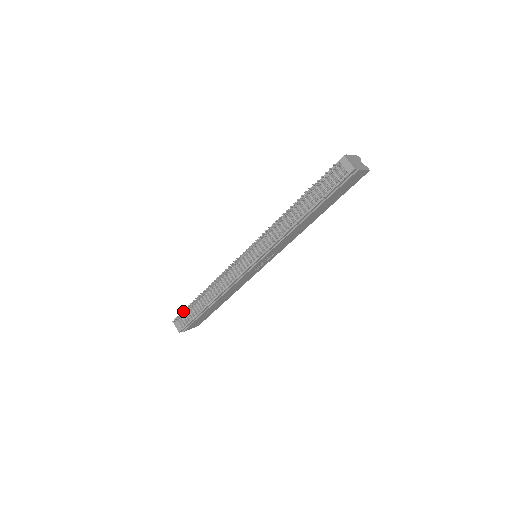
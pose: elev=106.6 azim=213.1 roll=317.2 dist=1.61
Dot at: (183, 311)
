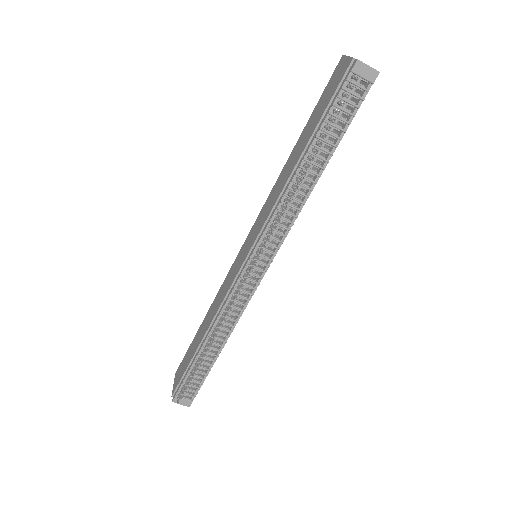
Dot at: (187, 382)
